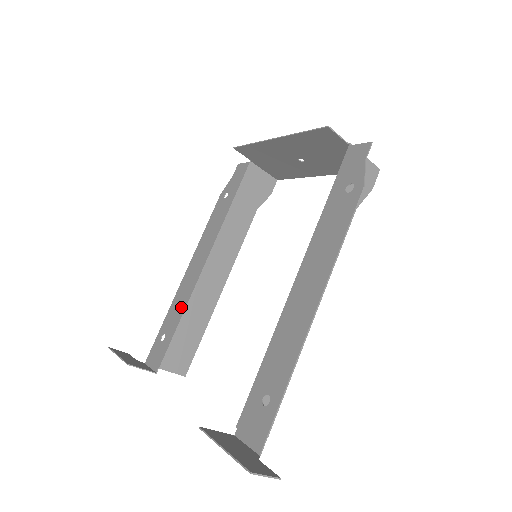
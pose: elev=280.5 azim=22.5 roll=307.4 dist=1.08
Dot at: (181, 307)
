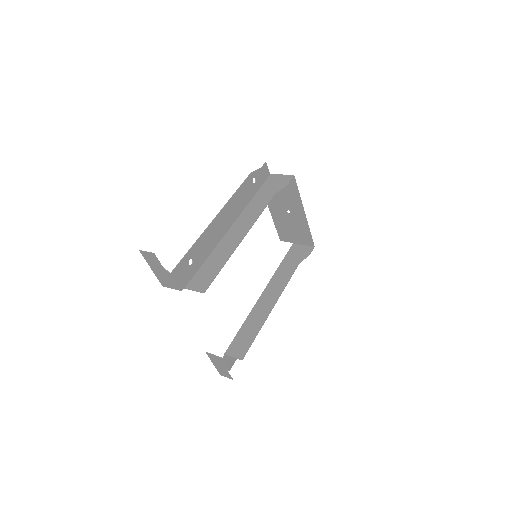
Dot at: occluded
